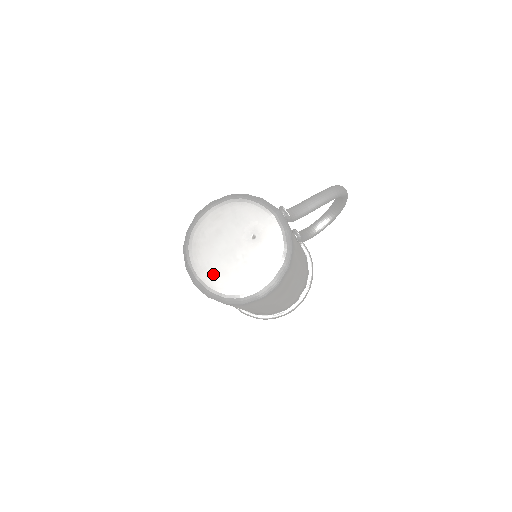
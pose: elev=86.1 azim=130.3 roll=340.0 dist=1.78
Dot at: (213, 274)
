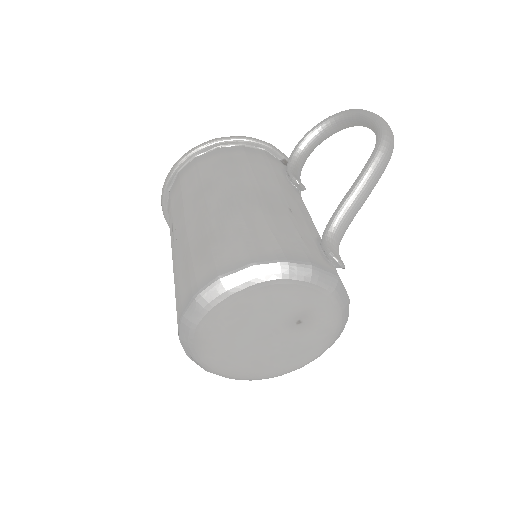
Dot at: (238, 366)
